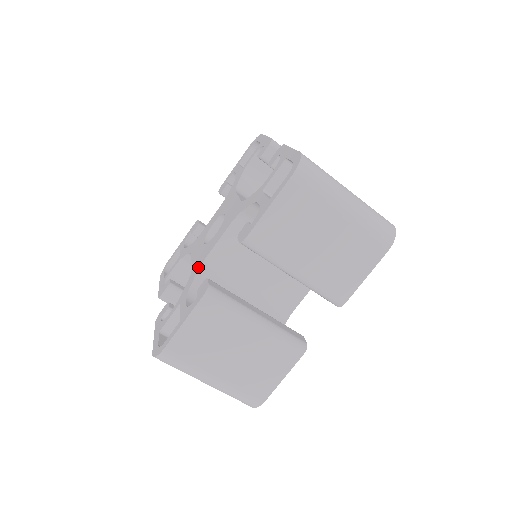
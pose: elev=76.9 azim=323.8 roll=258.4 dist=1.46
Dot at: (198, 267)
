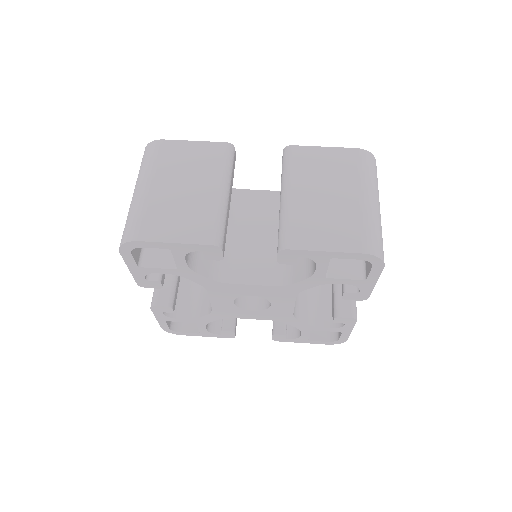
Dot at: occluded
